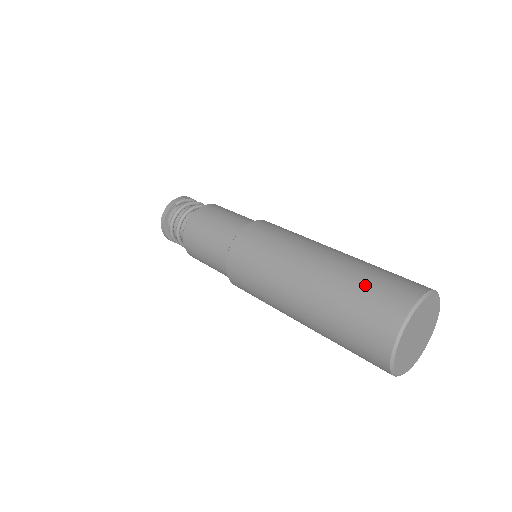
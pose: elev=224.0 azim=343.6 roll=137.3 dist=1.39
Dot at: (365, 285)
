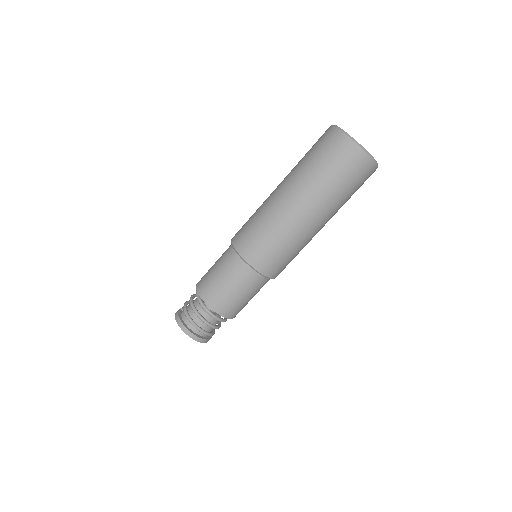
Dot at: occluded
